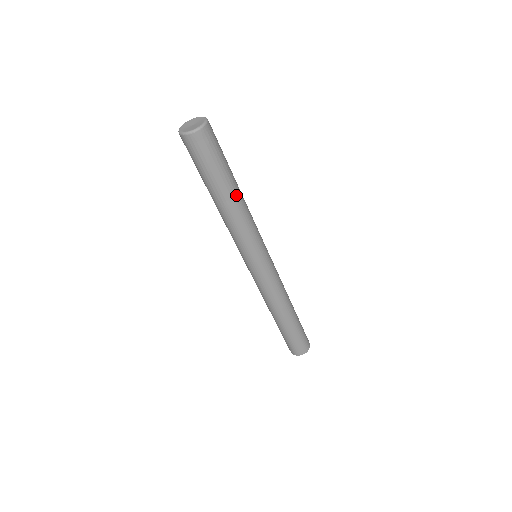
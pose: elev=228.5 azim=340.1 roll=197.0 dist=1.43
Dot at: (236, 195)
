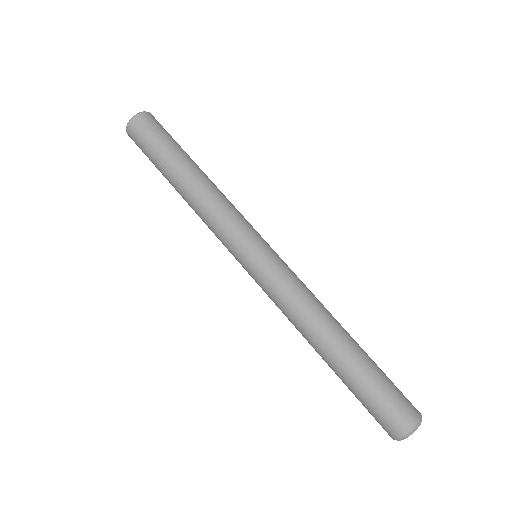
Dot at: (203, 172)
